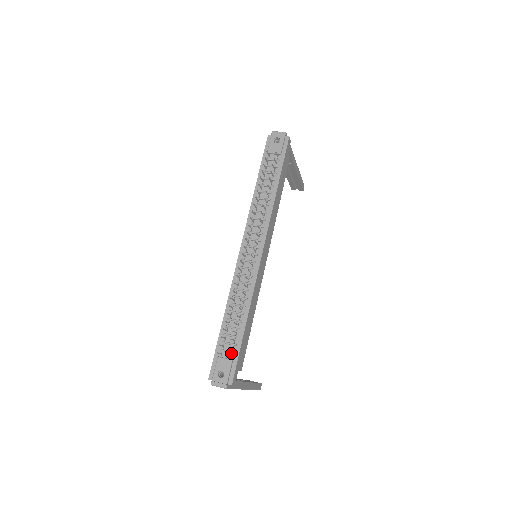
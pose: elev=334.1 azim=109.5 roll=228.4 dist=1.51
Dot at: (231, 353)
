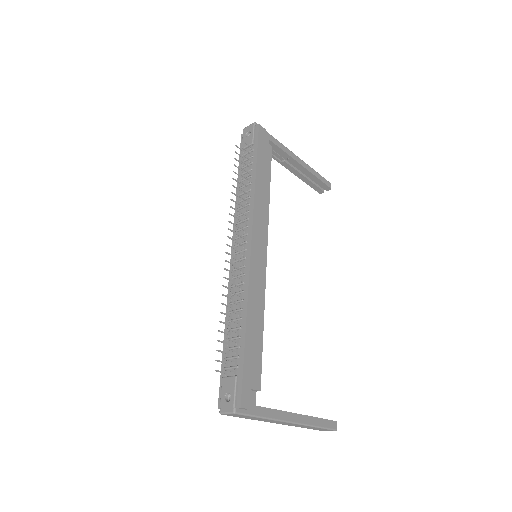
Dot at: (235, 368)
